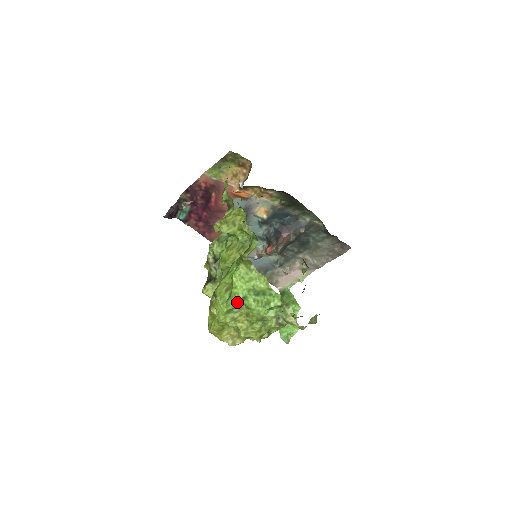
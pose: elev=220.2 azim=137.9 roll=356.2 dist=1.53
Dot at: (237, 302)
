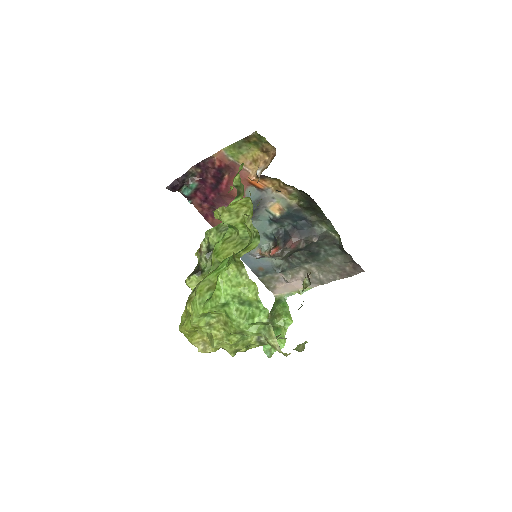
Dot at: (217, 306)
